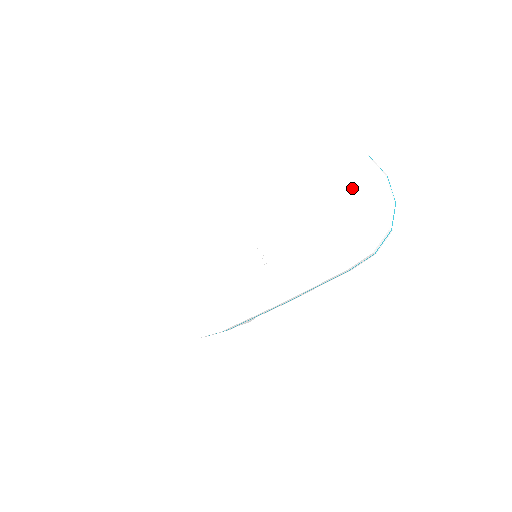
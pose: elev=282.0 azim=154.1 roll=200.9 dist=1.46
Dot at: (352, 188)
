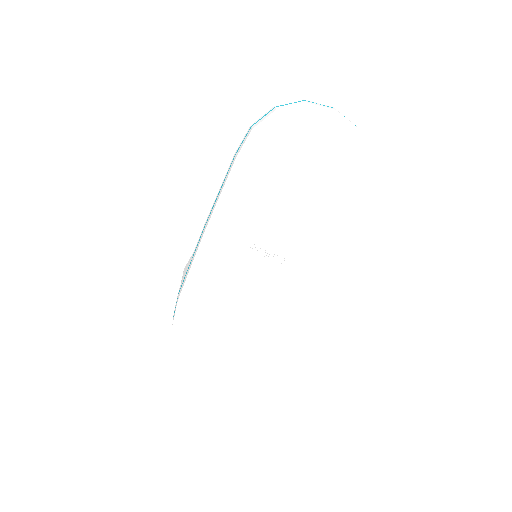
Dot at: (316, 143)
